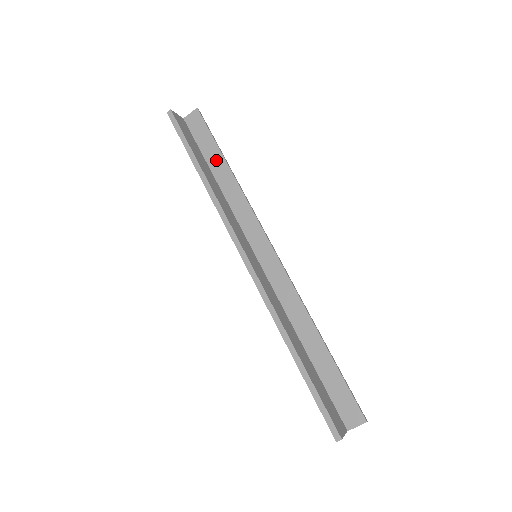
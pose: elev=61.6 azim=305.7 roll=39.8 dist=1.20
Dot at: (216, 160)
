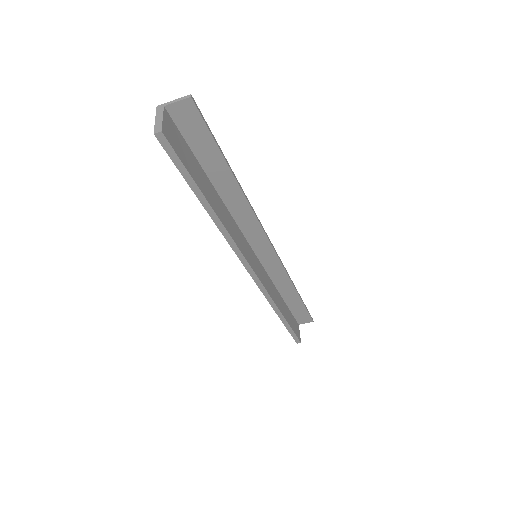
Dot at: (218, 169)
